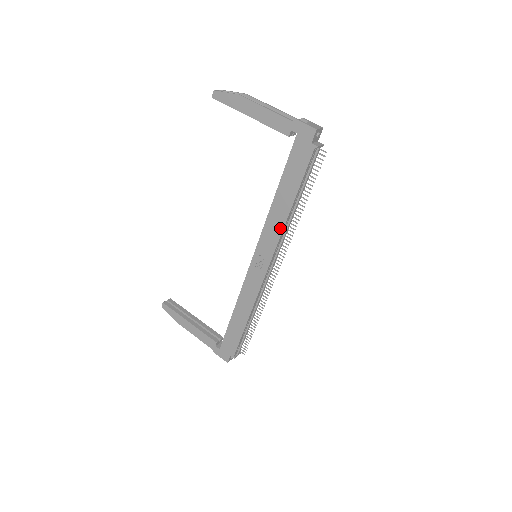
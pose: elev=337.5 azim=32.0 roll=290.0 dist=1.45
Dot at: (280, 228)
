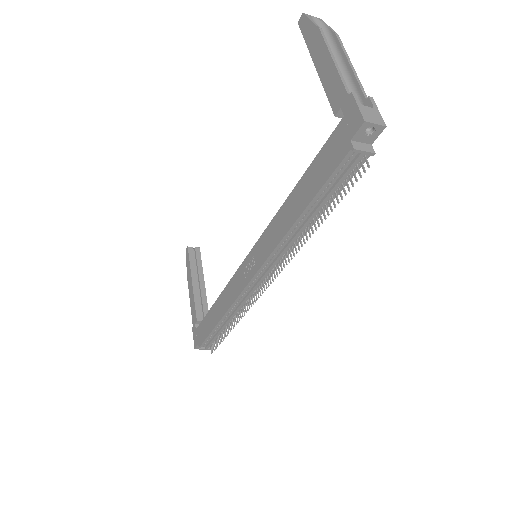
Dot at: (278, 238)
